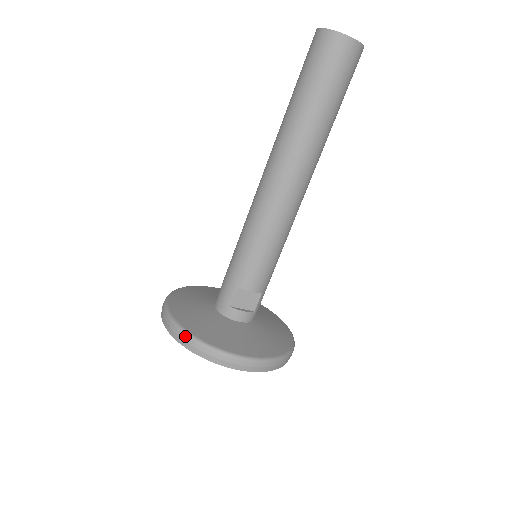
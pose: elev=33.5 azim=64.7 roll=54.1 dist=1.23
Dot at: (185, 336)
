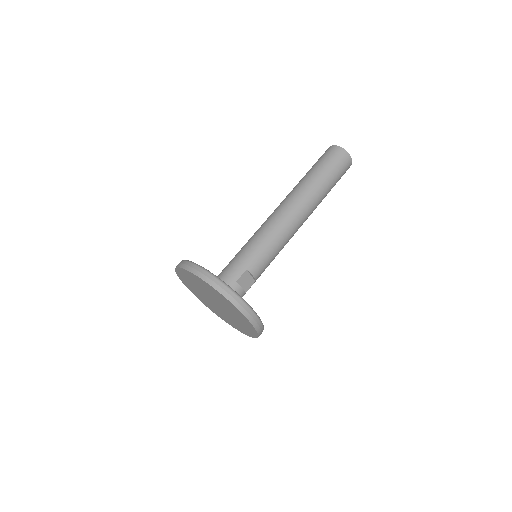
Dot at: (222, 283)
